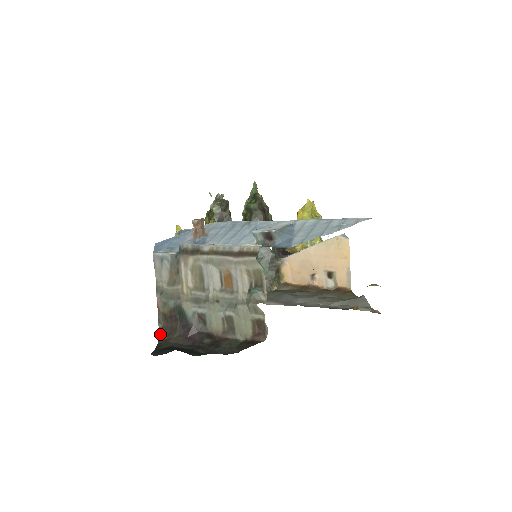
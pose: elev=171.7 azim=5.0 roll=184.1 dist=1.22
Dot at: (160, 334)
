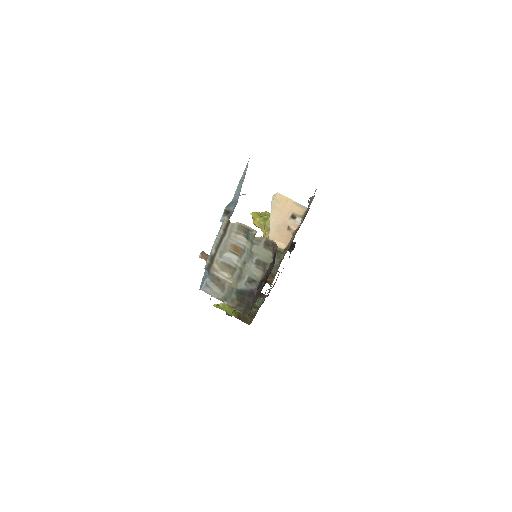
Dot at: (246, 314)
